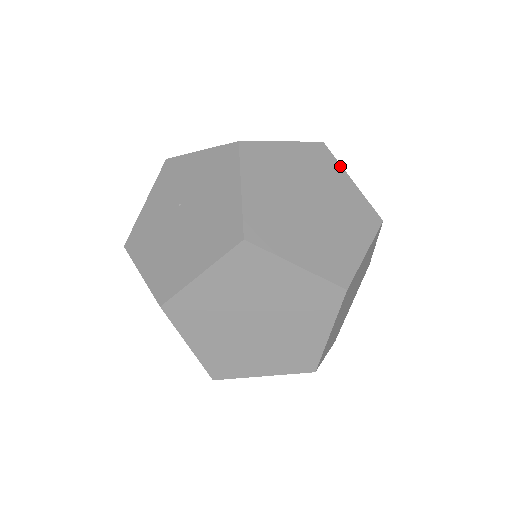
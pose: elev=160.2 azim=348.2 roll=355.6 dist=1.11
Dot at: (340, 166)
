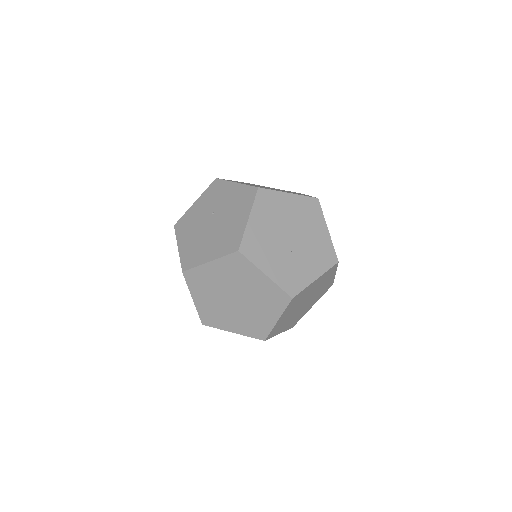
Dot at: (323, 218)
